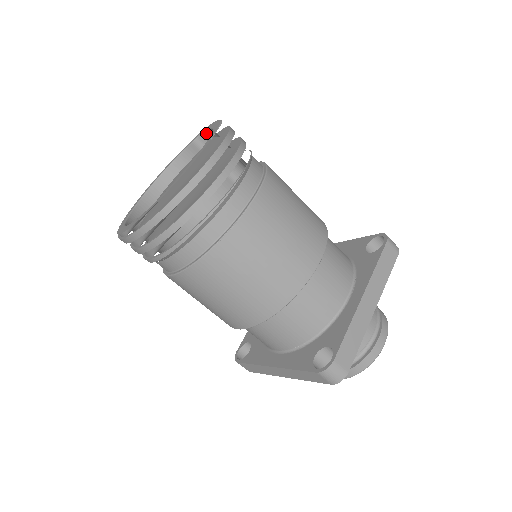
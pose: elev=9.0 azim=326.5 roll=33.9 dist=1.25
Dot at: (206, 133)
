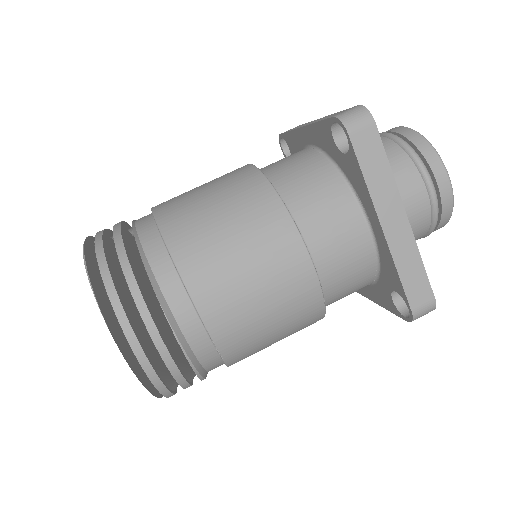
Dot at: (92, 245)
